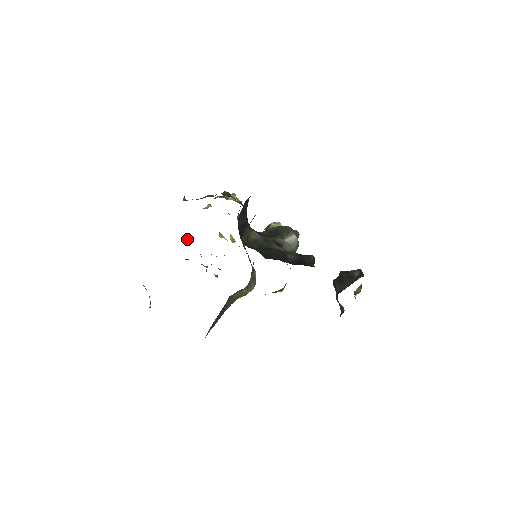
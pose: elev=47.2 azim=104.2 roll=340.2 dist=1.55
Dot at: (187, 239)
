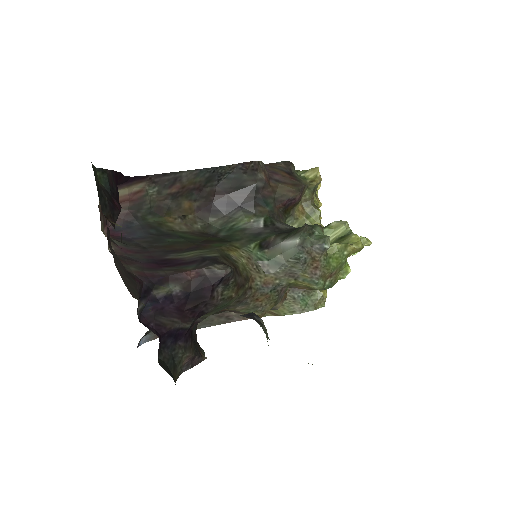
Dot at: occluded
